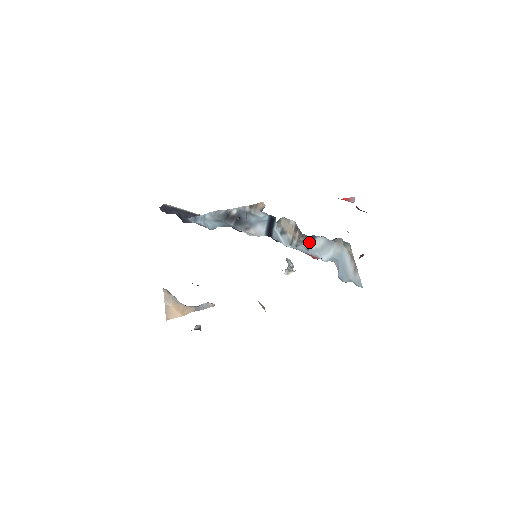
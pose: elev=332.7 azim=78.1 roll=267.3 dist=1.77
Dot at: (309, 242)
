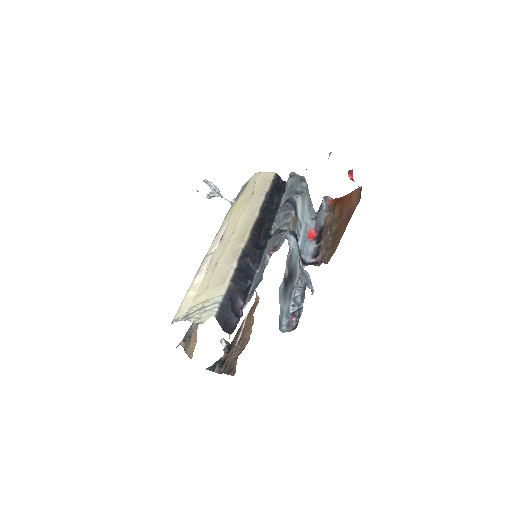
Dot at: (295, 213)
